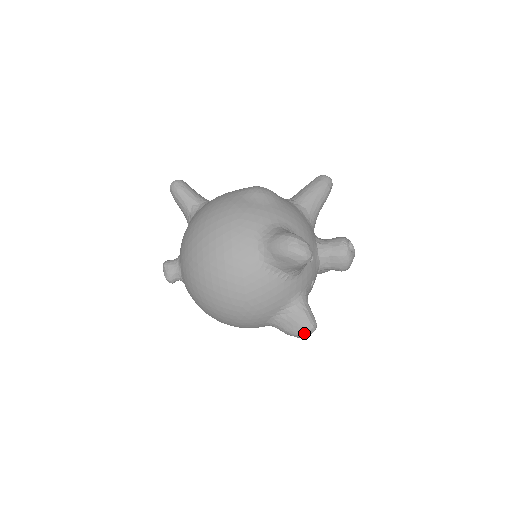
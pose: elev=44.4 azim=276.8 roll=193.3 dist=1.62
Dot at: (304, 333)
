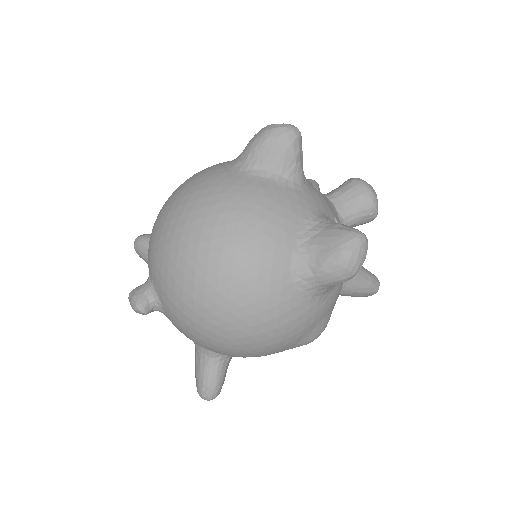
Dot at: (351, 245)
